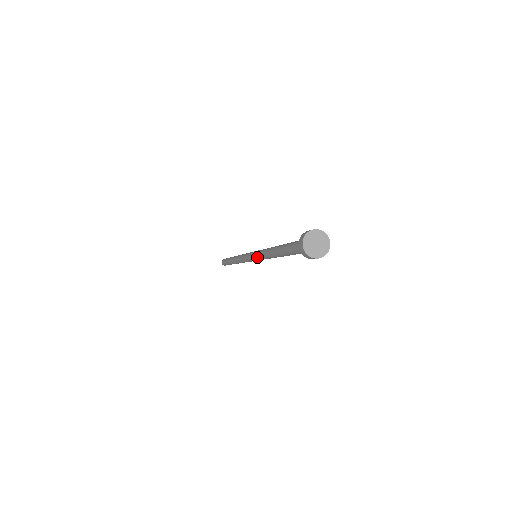
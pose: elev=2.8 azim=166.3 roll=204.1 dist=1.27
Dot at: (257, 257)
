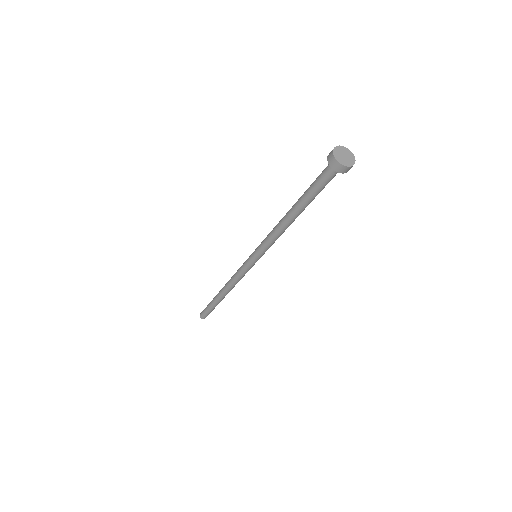
Dot at: (263, 250)
